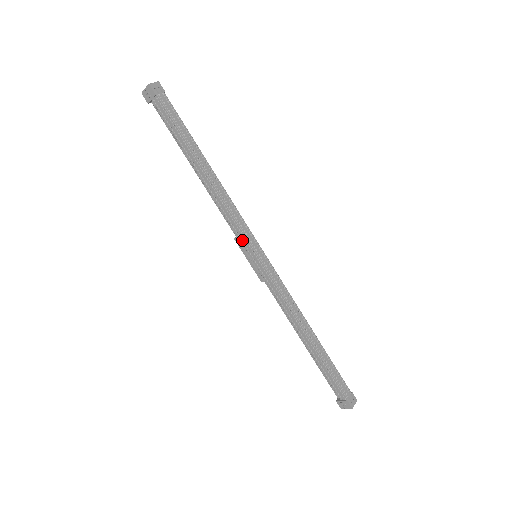
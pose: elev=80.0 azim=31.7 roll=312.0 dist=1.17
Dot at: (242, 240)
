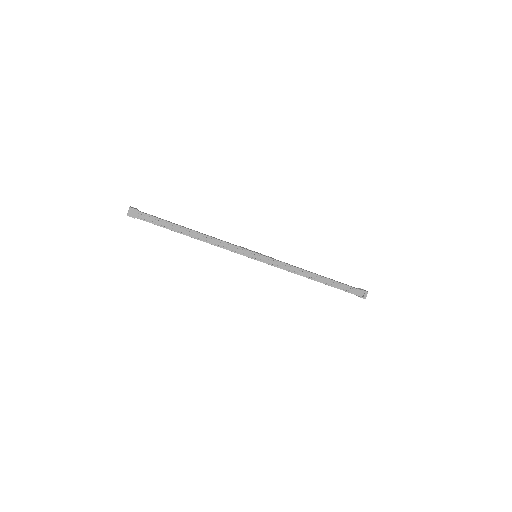
Dot at: occluded
